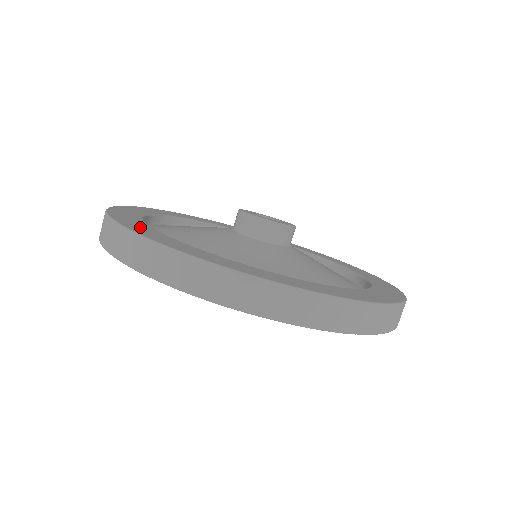
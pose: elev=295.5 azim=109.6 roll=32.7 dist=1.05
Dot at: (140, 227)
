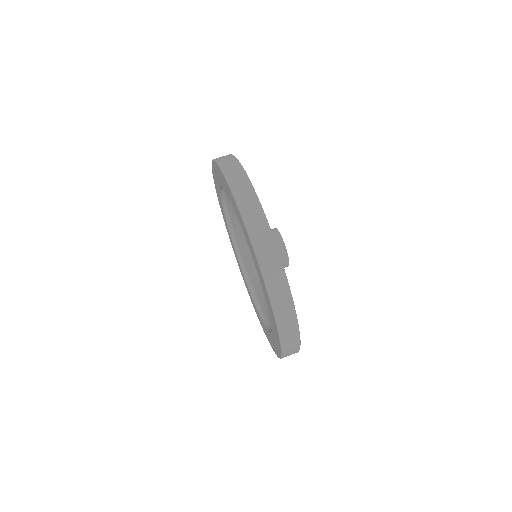
Dot at: occluded
